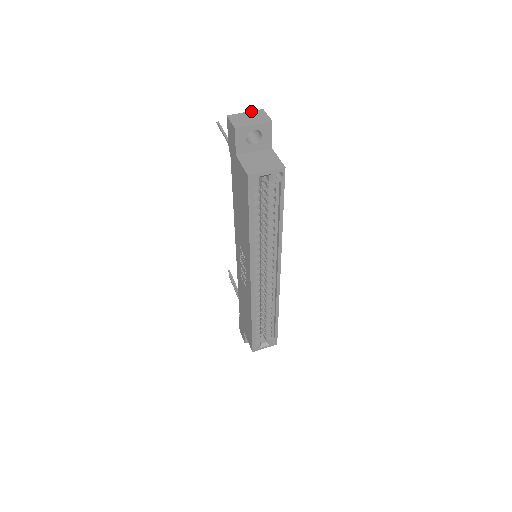
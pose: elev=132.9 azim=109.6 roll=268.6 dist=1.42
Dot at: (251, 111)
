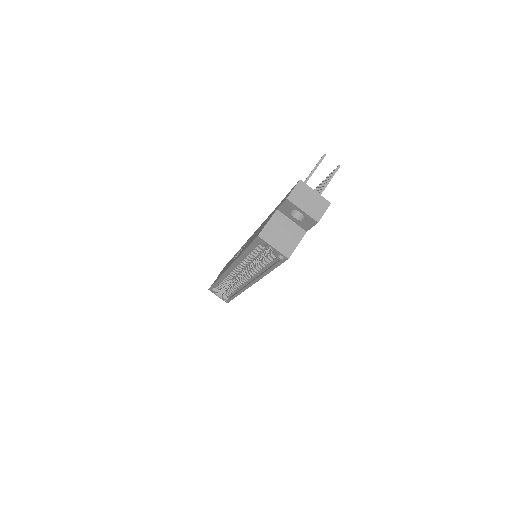
Dot at: occluded
